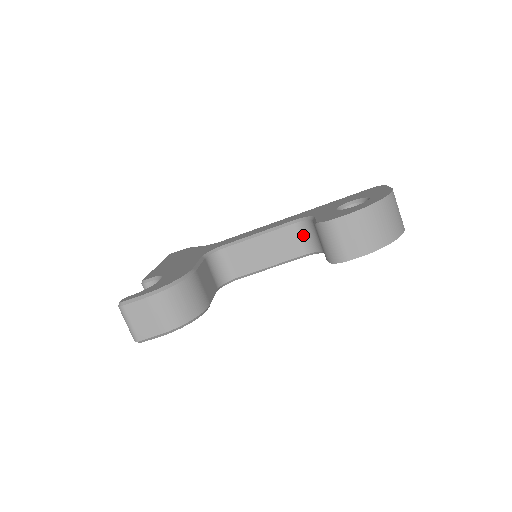
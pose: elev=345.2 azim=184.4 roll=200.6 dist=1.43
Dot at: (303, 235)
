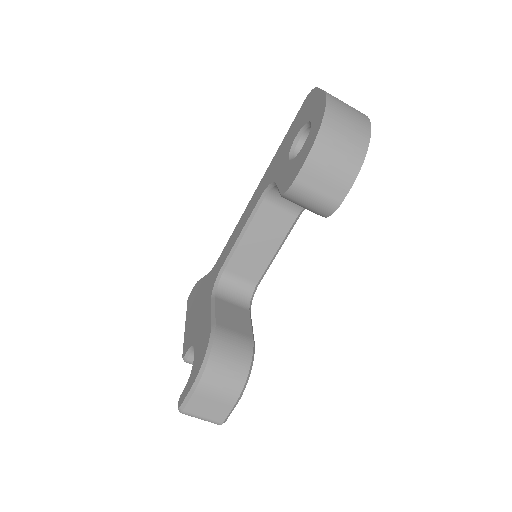
Dot at: (280, 202)
